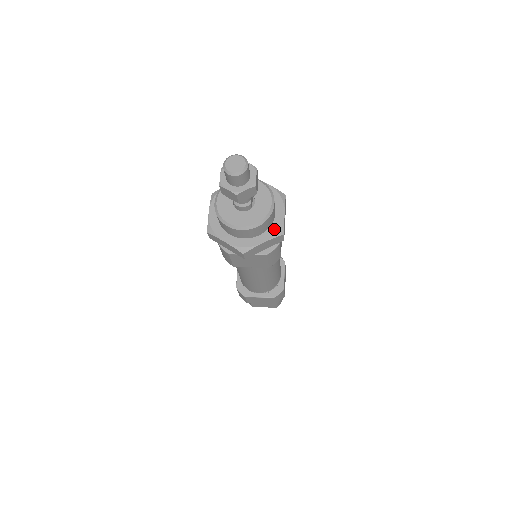
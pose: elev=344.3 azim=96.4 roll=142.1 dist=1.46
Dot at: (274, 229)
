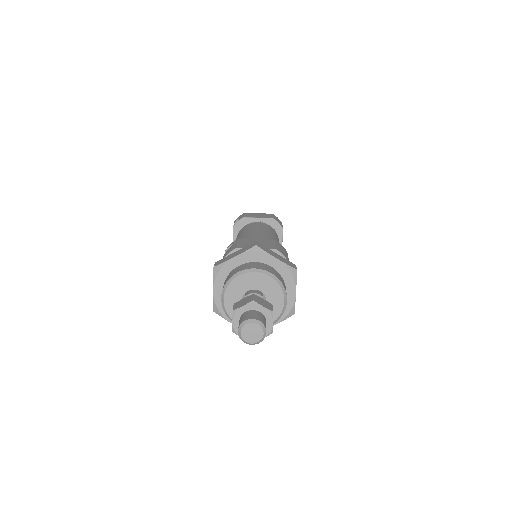
Dot at: (285, 312)
